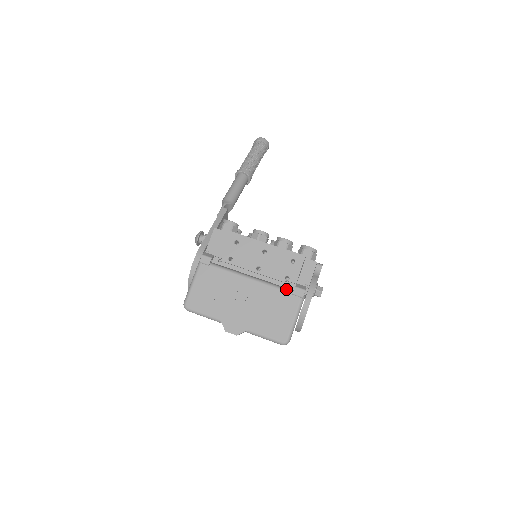
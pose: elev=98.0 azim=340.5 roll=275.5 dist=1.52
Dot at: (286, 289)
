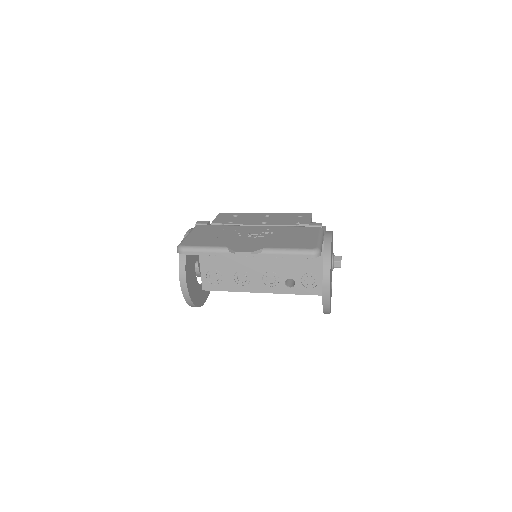
Dot at: (300, 227)
